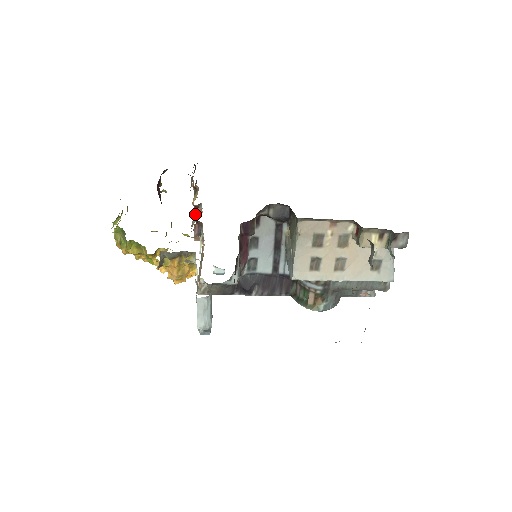
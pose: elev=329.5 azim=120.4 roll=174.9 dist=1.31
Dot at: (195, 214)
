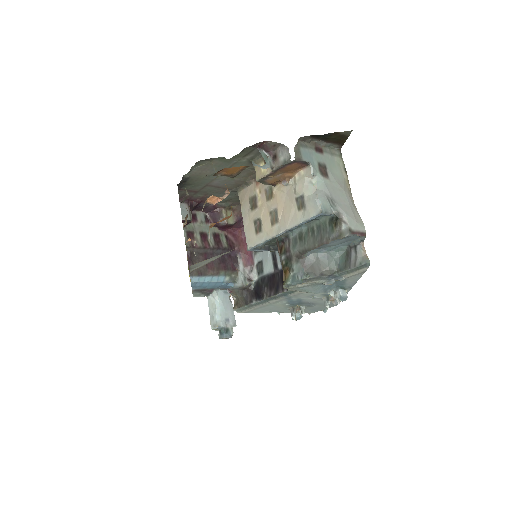
Dot at: occluded
